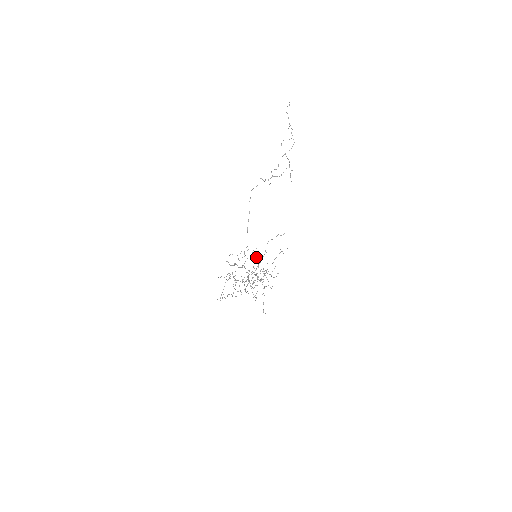
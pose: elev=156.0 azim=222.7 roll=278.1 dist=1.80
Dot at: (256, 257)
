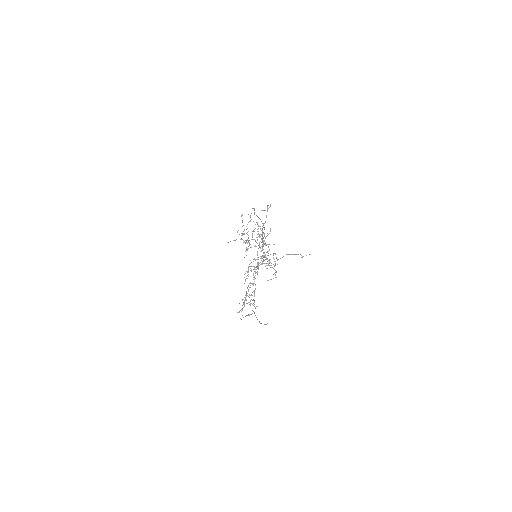
Dot at: occluded
